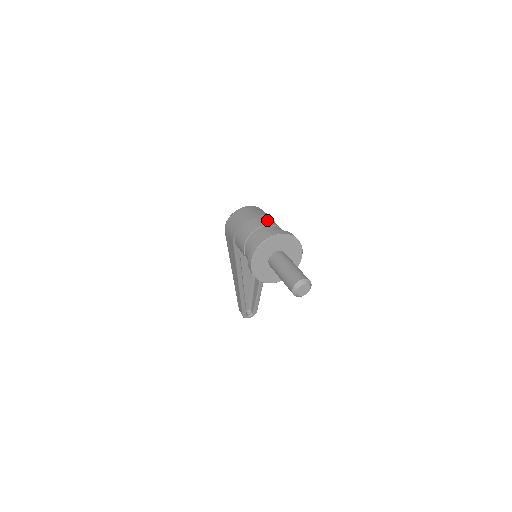
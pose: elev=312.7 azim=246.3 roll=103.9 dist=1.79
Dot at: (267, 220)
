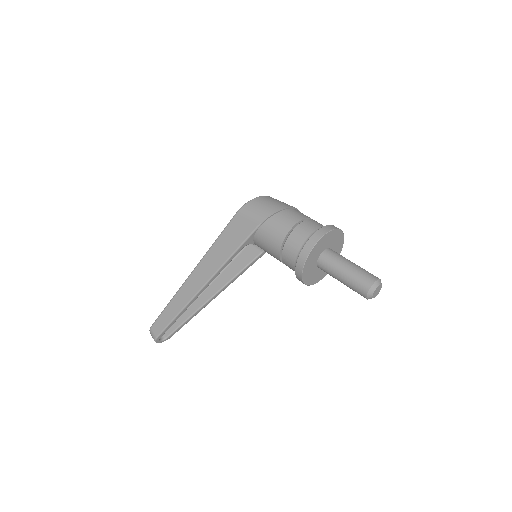
Dot at: occluded
